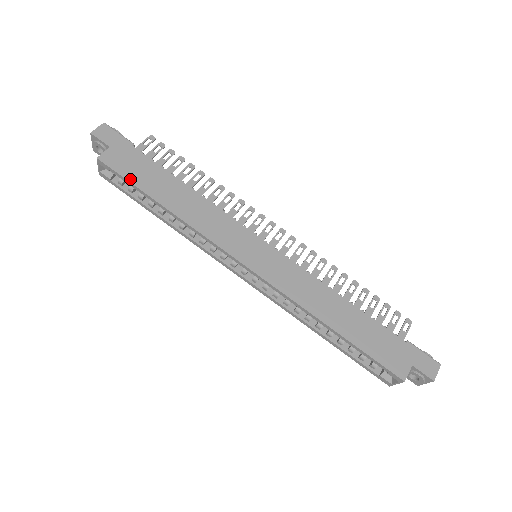
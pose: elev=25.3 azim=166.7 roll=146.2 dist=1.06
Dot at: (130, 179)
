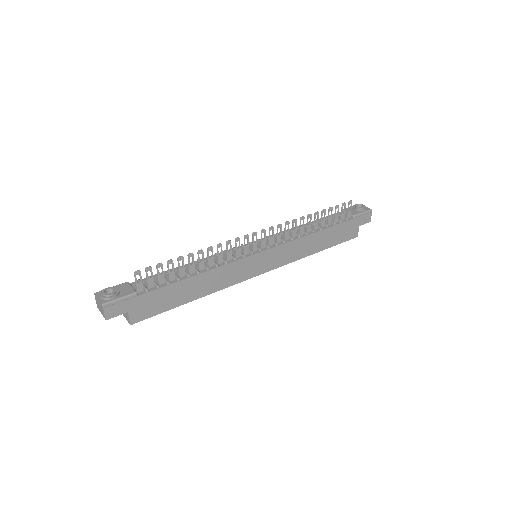
Dot at: (162, 311)
